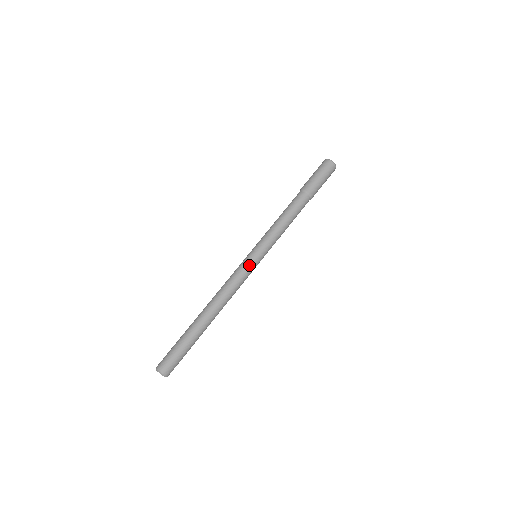
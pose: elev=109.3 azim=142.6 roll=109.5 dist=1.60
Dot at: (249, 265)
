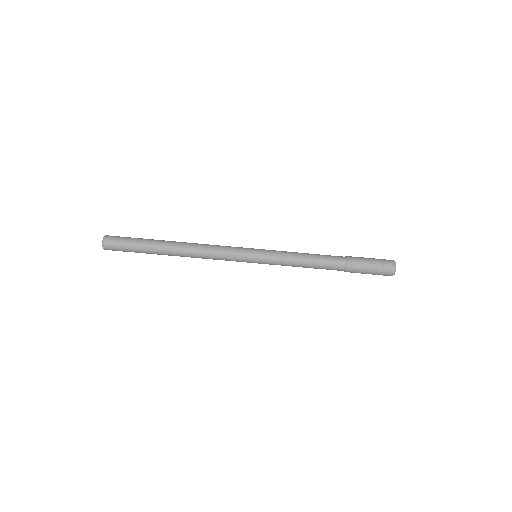
Dot at: (242, 254)
